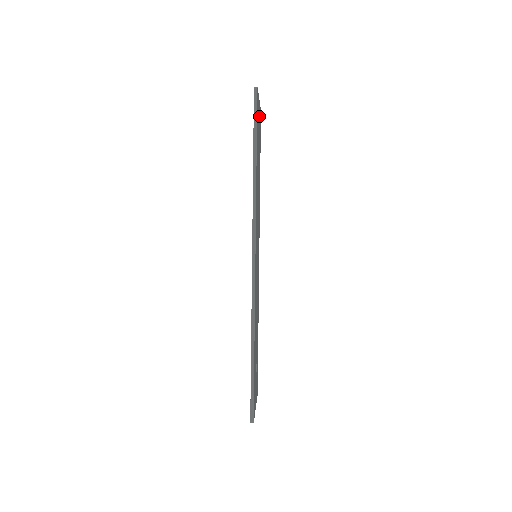
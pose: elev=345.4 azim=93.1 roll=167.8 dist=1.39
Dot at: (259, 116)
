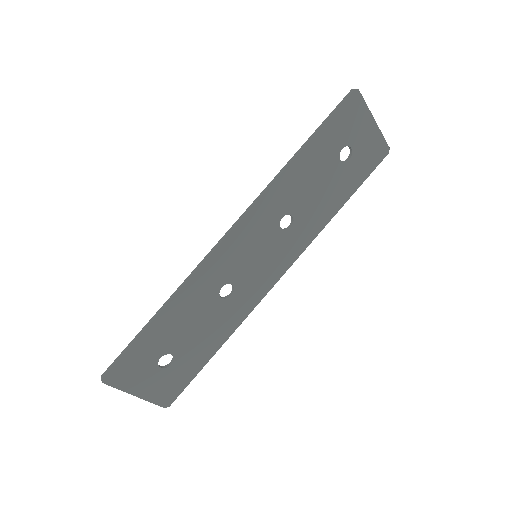
Dot at: (367, 139)
